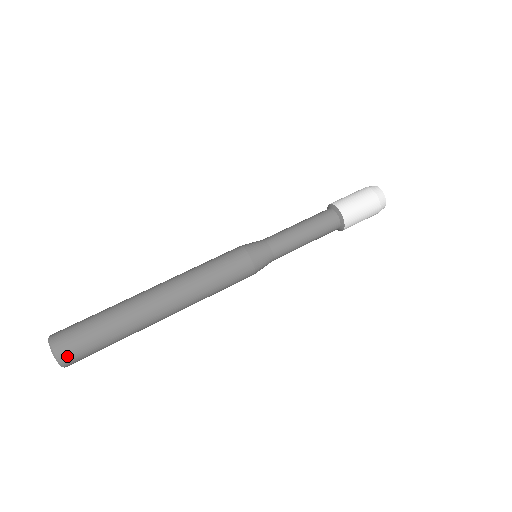
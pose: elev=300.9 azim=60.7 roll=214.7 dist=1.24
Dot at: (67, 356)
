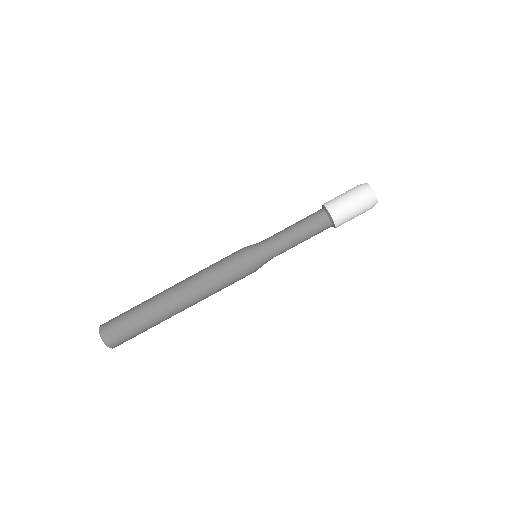
Dot at: (113, 342)
